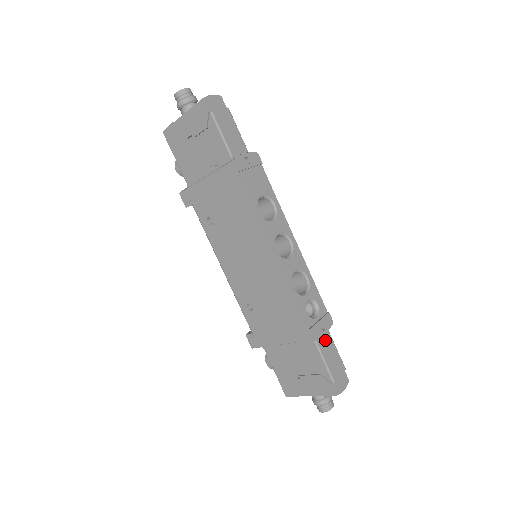
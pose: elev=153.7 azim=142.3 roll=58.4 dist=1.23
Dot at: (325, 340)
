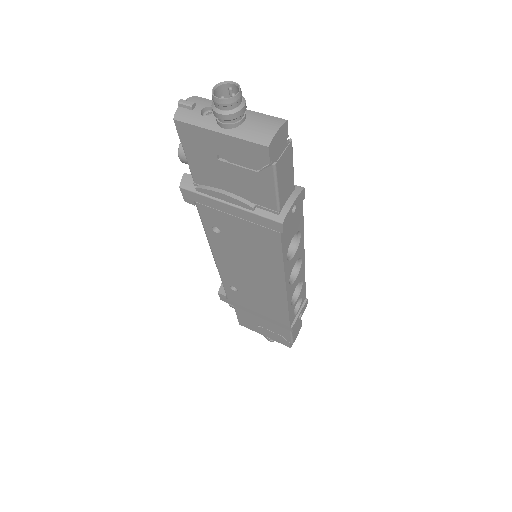
Dot at: occluded
